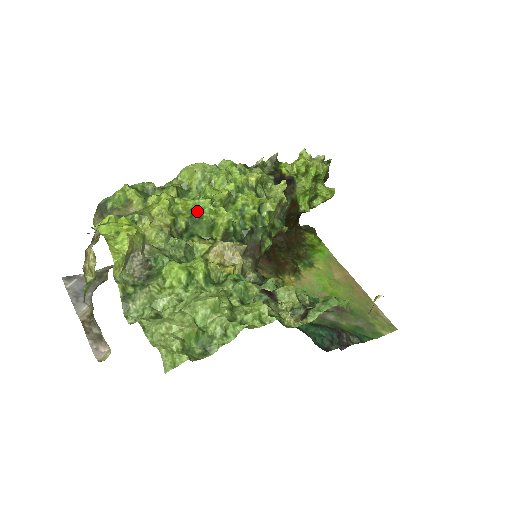
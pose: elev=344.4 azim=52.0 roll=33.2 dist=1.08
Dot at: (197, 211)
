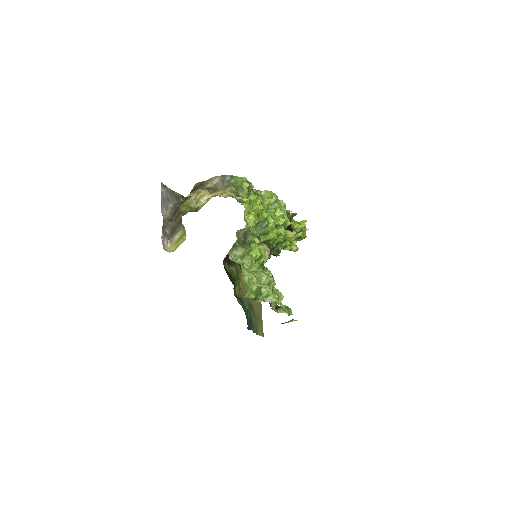
Dot at: (267, 222)
